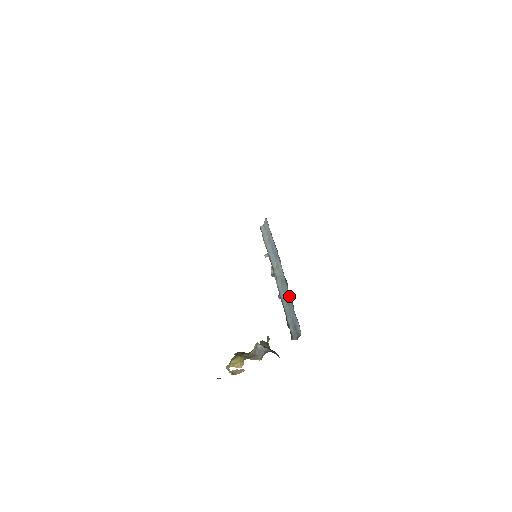
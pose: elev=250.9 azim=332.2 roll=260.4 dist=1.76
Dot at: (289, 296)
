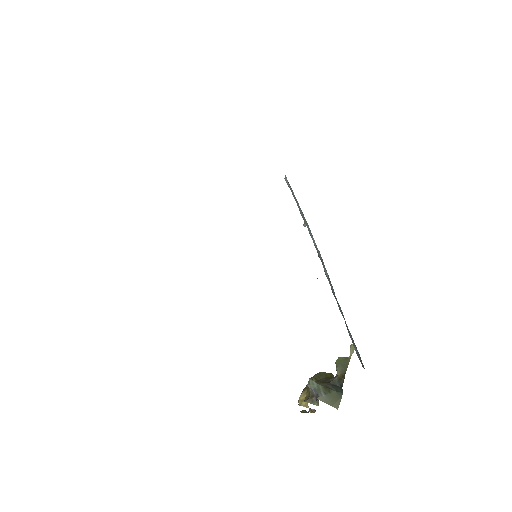
Dot at: occluded
